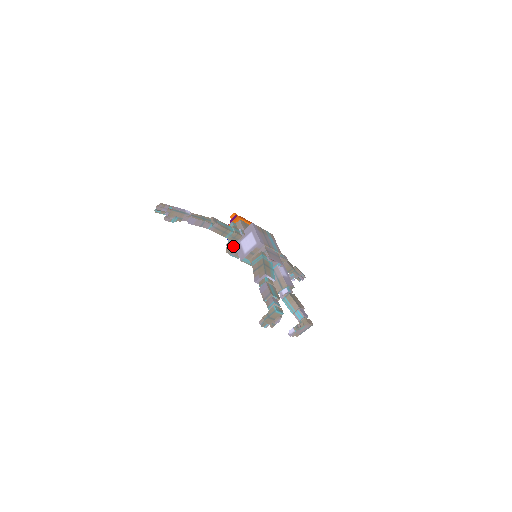
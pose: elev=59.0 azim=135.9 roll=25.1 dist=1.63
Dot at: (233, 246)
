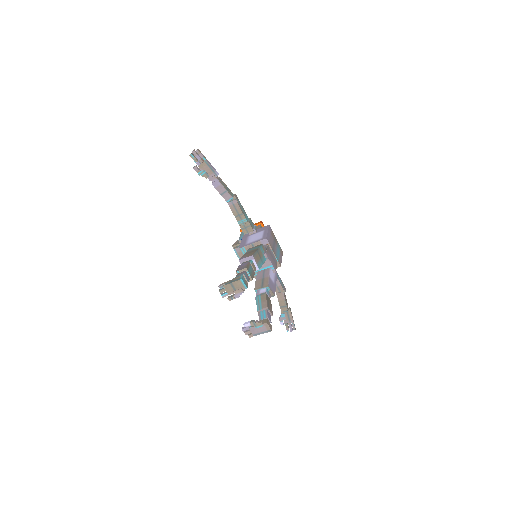
Dot at: occluded
